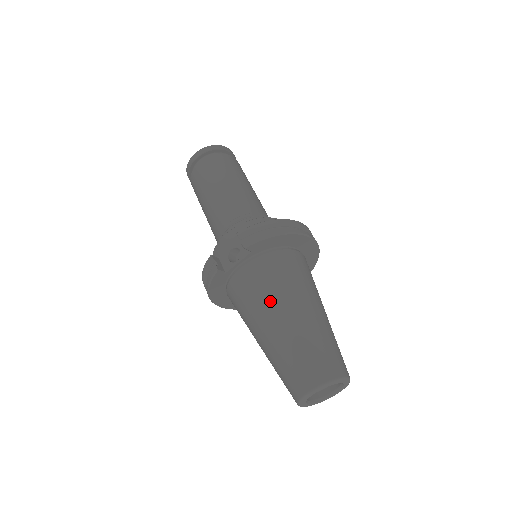
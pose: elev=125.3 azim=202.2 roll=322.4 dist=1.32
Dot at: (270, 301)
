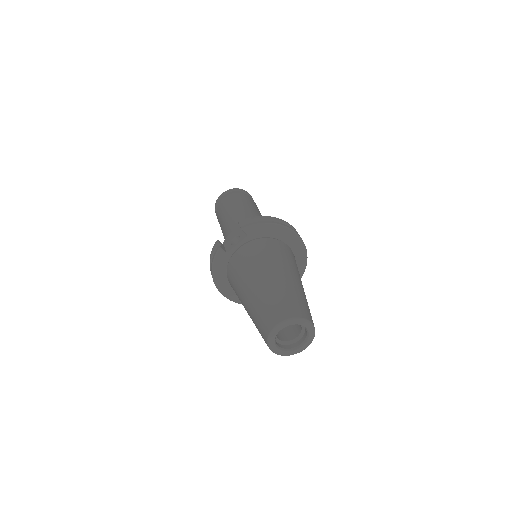
Dot at: (256, 267)
